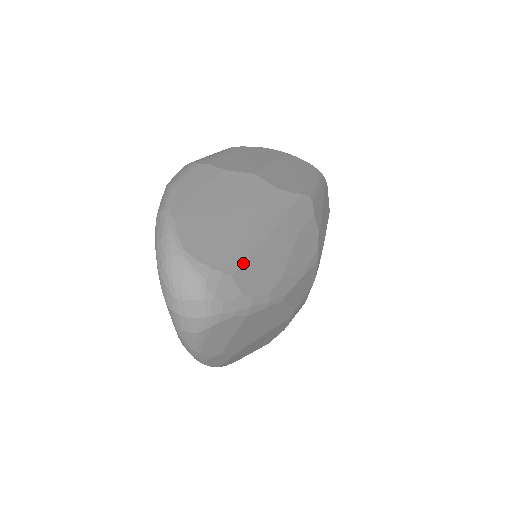
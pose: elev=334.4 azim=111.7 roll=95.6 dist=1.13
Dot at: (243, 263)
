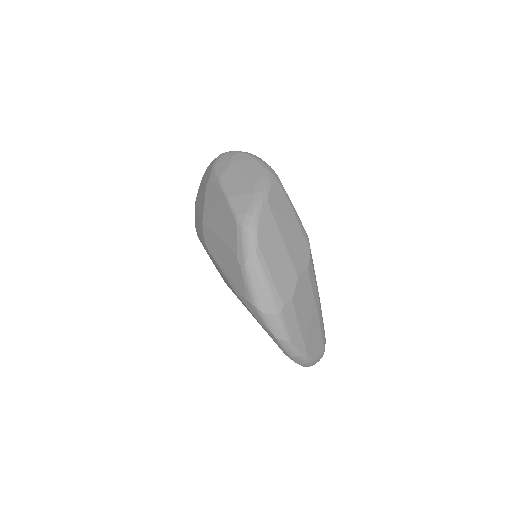
Dot at: occluded
